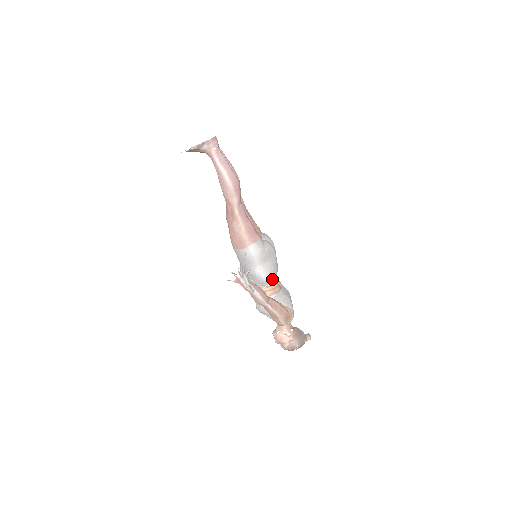
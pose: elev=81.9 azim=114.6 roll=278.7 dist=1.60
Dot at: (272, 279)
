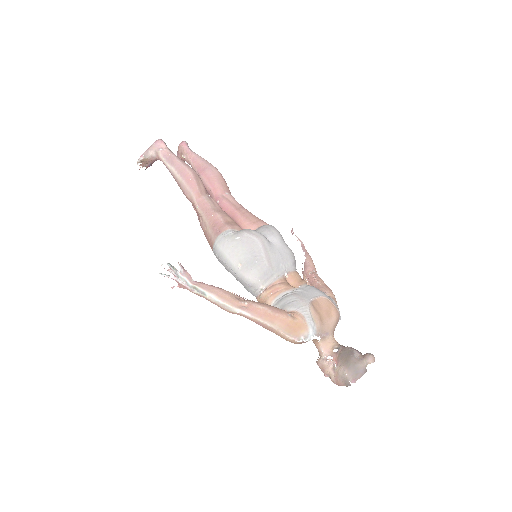
Dot at: (262, 277)
